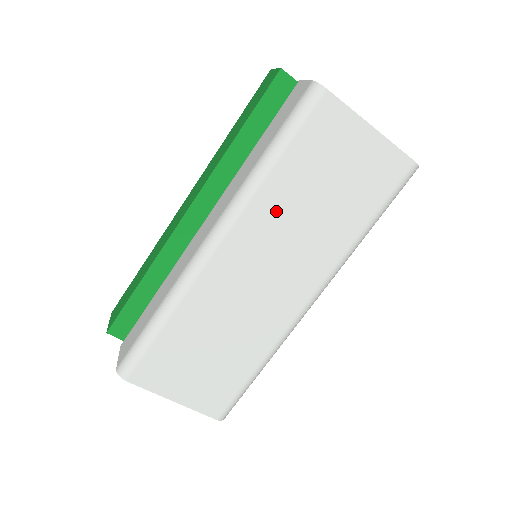
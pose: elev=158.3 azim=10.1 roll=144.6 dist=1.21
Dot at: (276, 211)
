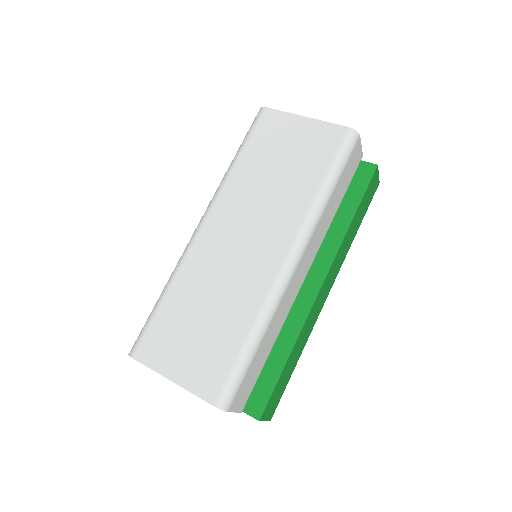
Dot at: (243, 189)
